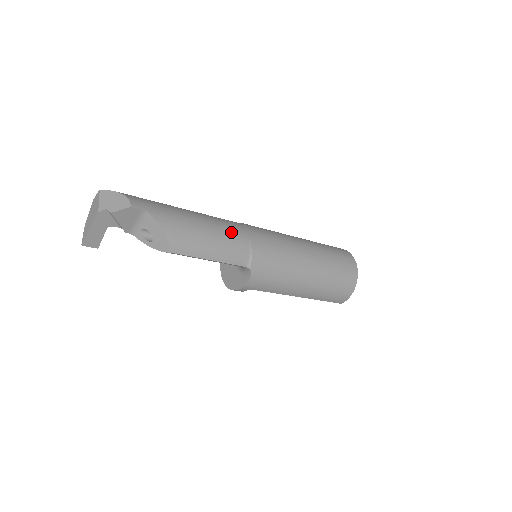
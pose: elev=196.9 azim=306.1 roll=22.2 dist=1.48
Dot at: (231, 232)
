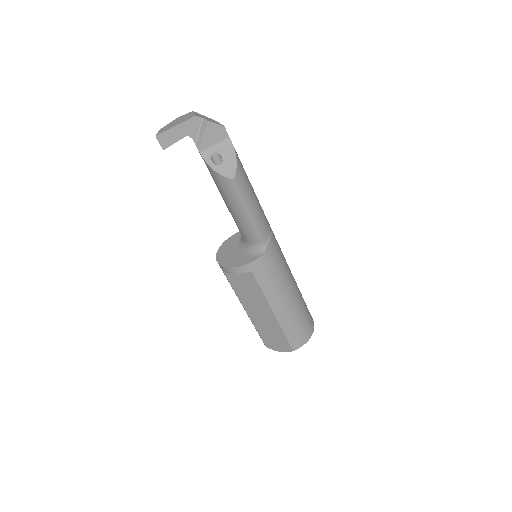
Dot at: occluded
